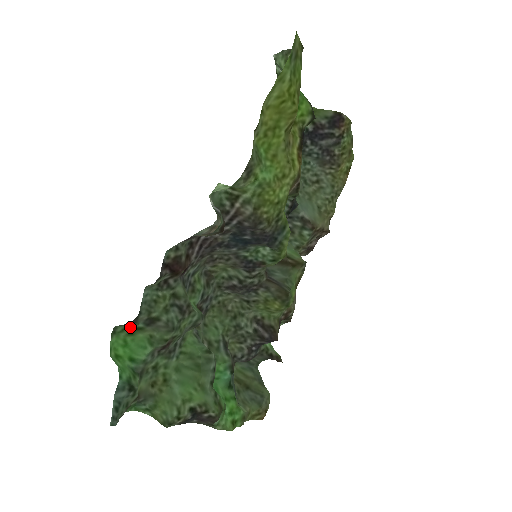
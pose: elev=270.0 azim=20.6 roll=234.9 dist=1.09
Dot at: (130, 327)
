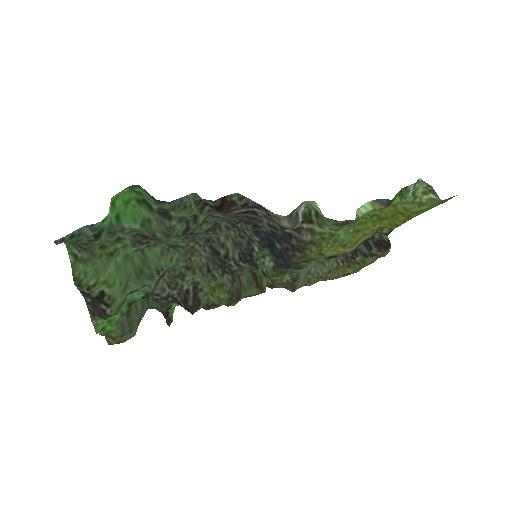
Dot at: (146, 198)
